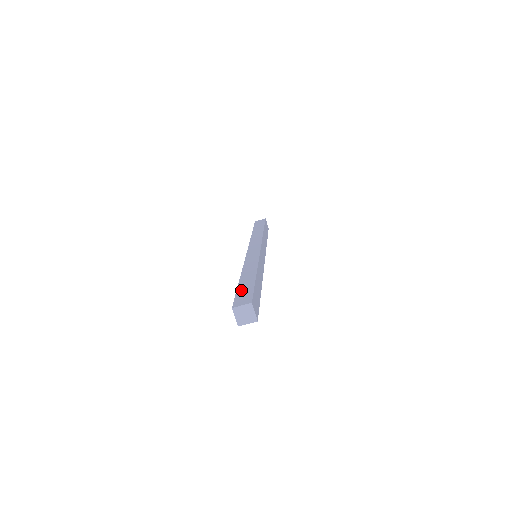
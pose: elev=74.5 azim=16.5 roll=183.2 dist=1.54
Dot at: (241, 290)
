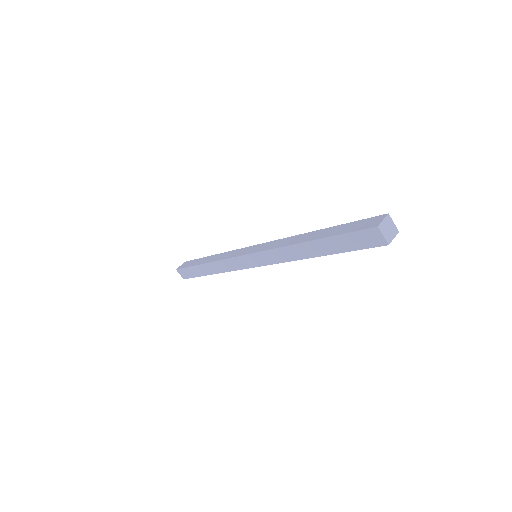
Dot at: occluded
